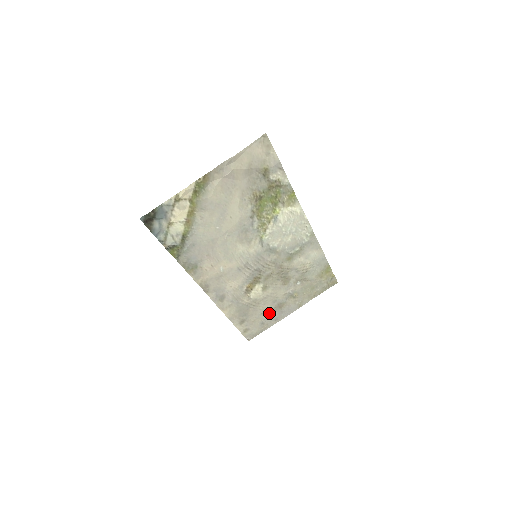
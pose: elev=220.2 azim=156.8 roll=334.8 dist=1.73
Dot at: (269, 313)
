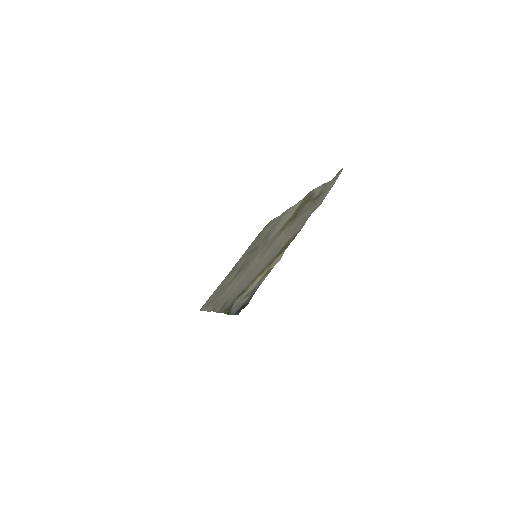
Dot at: (224, 281)
